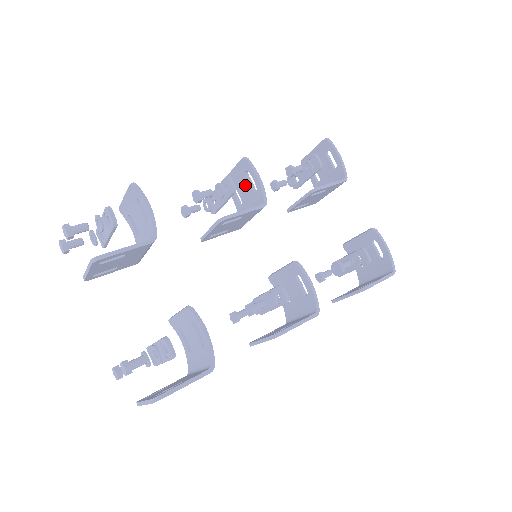
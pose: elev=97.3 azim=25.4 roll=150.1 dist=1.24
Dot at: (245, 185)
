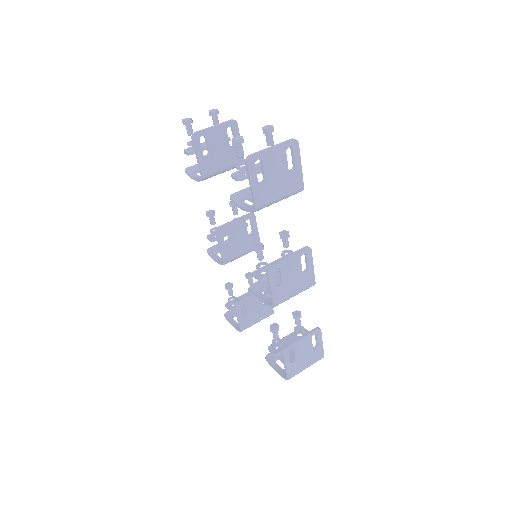
Dot at: occluded
